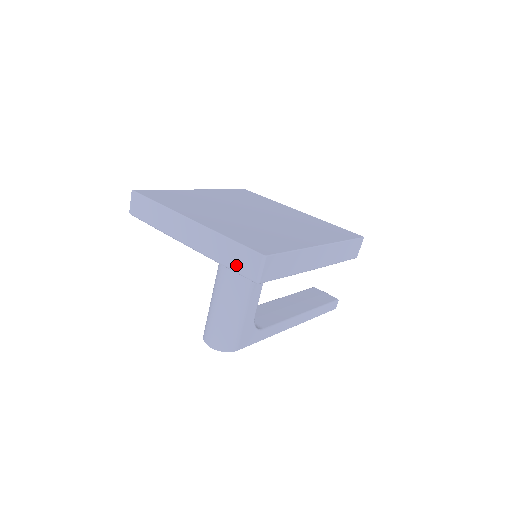
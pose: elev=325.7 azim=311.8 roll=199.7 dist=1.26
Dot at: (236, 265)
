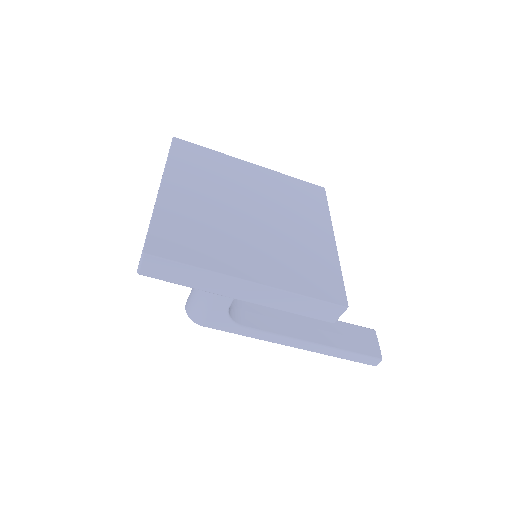
Dot at: occluded
